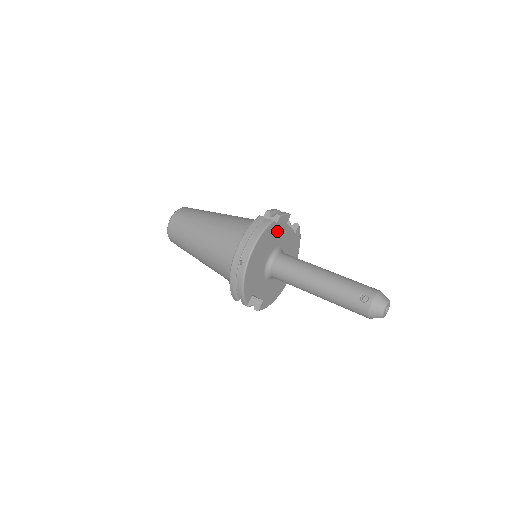
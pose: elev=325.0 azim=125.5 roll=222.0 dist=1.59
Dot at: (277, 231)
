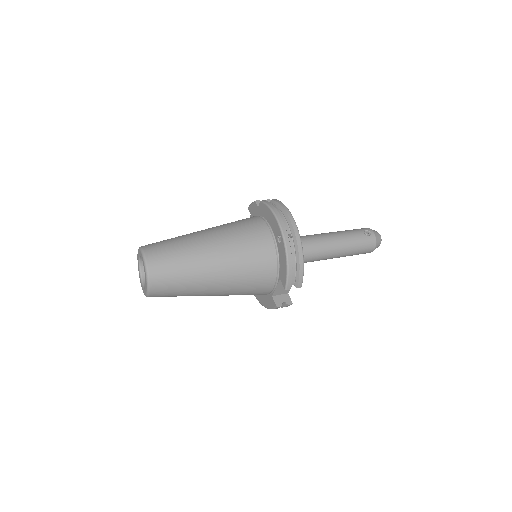
Dot at: occluded
